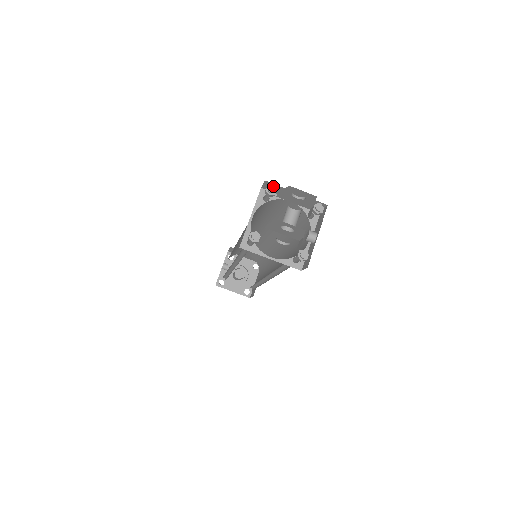
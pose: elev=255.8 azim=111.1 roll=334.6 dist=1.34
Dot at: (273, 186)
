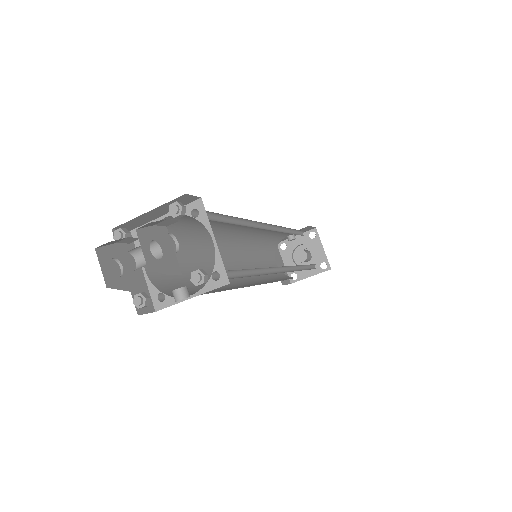
Dot at: (178, 207)
